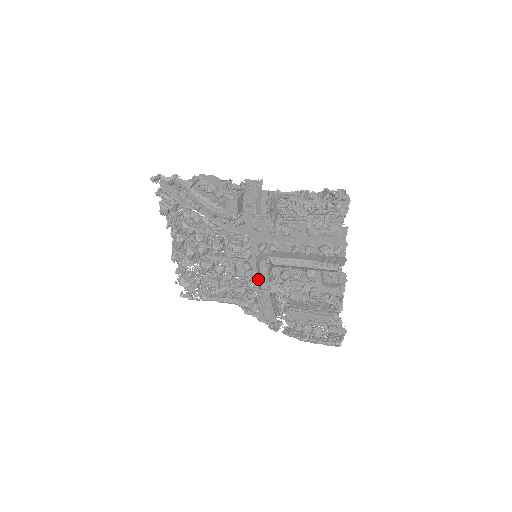
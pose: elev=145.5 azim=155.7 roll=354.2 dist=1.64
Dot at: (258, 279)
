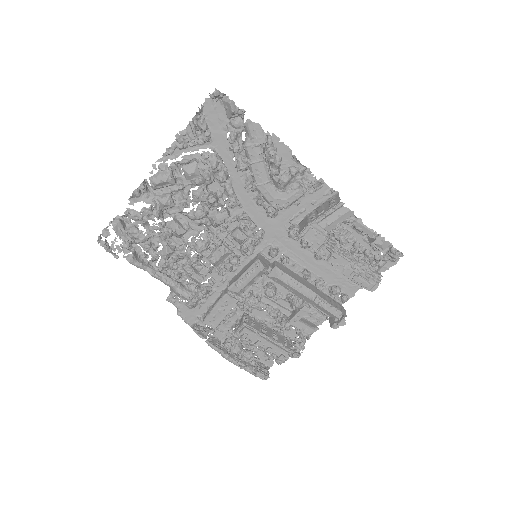
Dot at: (241, 281)
